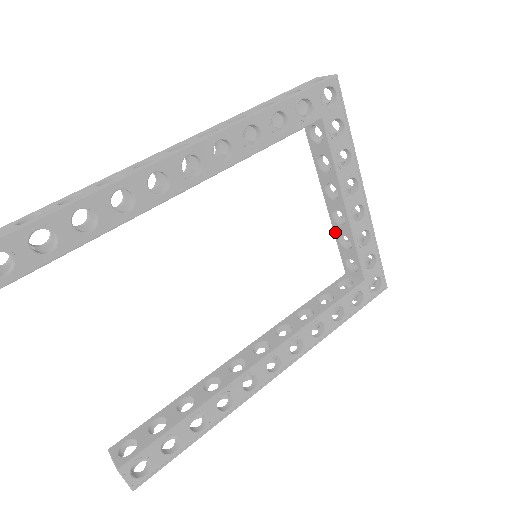
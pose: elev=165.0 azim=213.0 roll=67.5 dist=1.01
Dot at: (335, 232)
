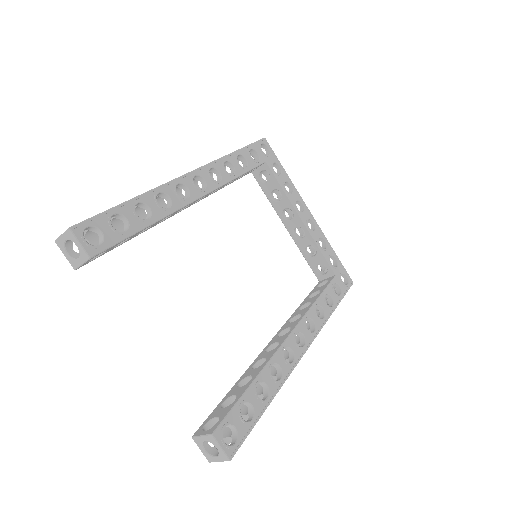
Dot at: (300, 248)
